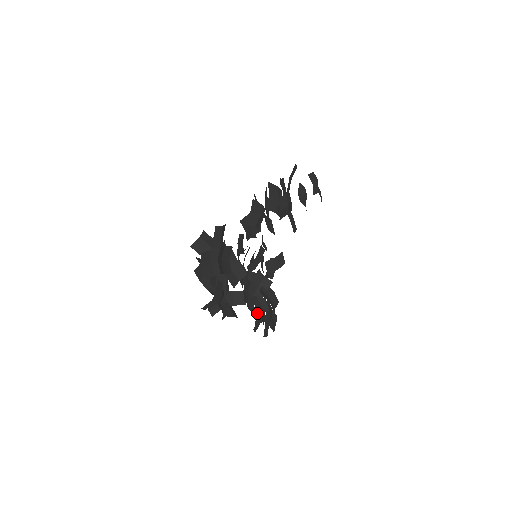
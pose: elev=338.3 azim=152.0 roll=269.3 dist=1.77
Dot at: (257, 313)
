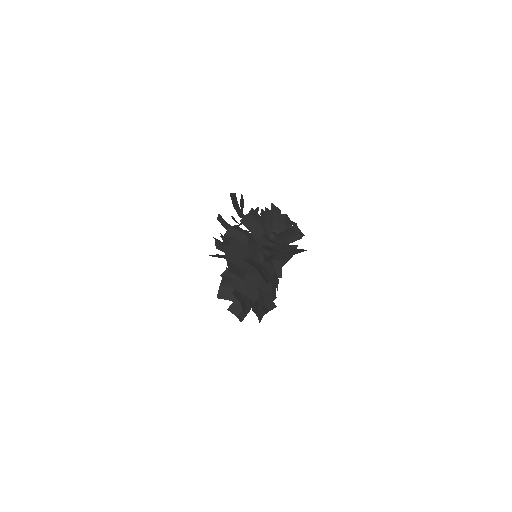
Dot at: occluded
